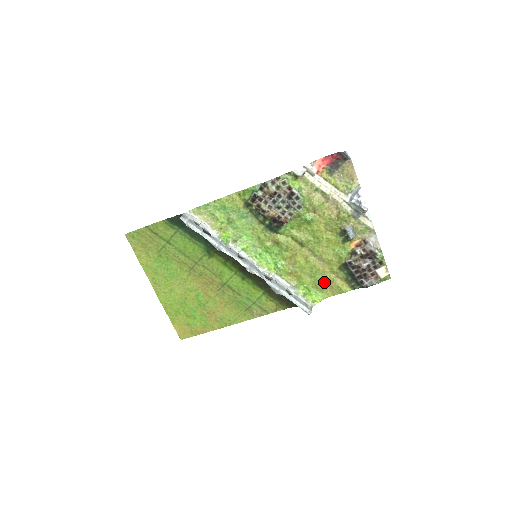
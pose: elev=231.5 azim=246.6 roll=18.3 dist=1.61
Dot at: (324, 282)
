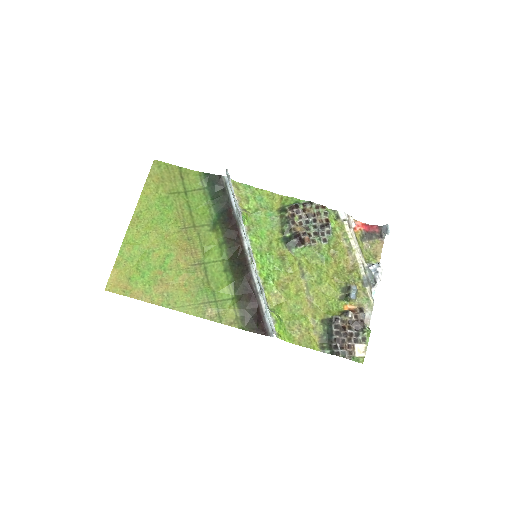
Dot at: (299, 325)
